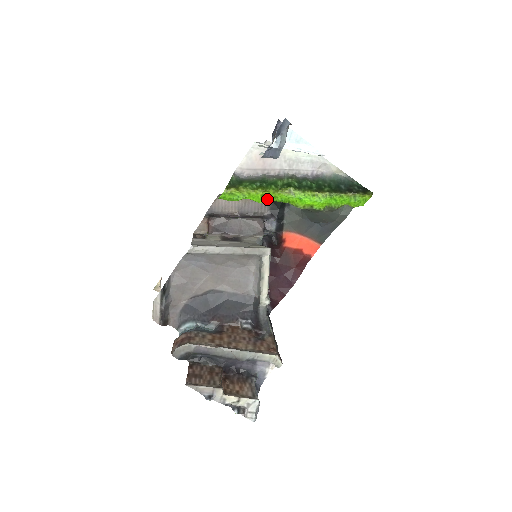
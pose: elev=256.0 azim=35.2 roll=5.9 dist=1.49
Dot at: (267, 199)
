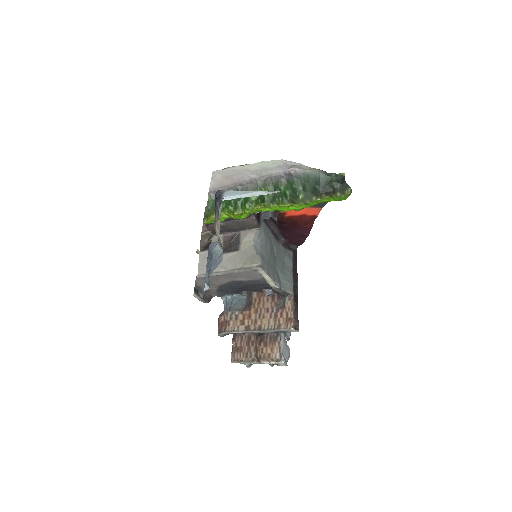
Dot at: (247, 216)
